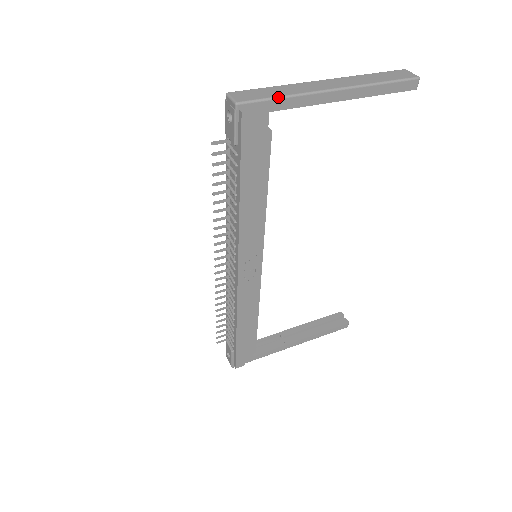
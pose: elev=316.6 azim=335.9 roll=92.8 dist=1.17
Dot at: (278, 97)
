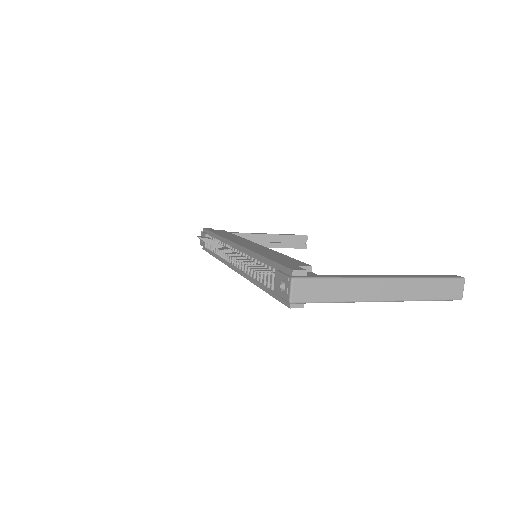
Dot at: (329, 302)
